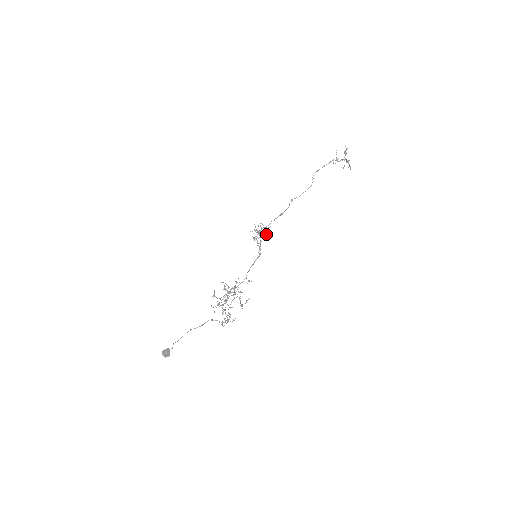
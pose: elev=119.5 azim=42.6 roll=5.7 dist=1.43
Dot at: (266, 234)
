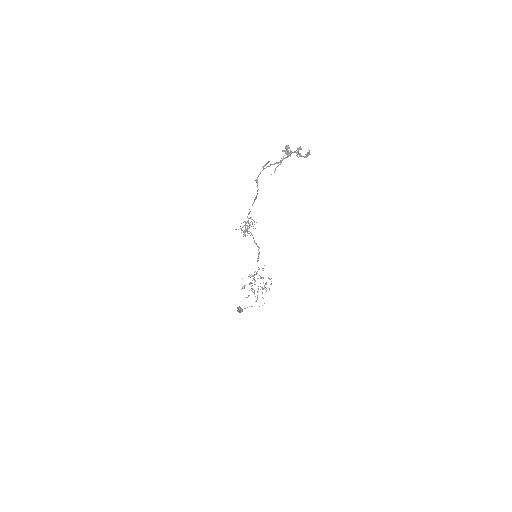
Dot at: occluded
